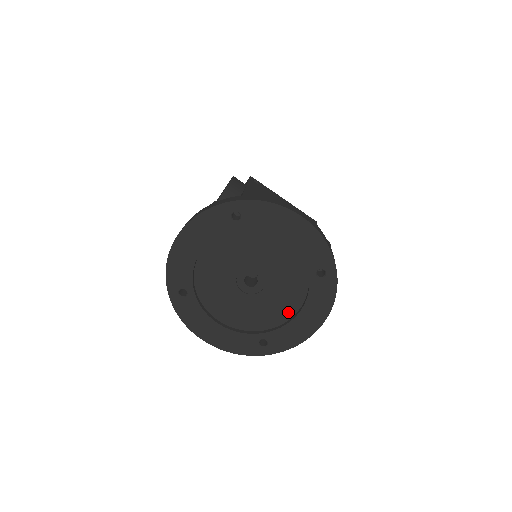
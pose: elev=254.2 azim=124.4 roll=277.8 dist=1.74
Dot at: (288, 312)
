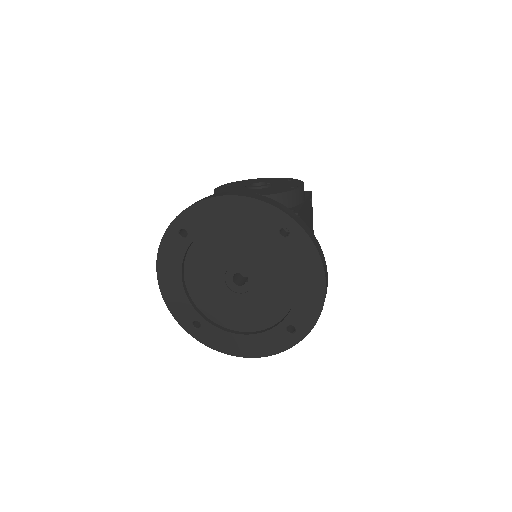
Dot at: (238, 325)
